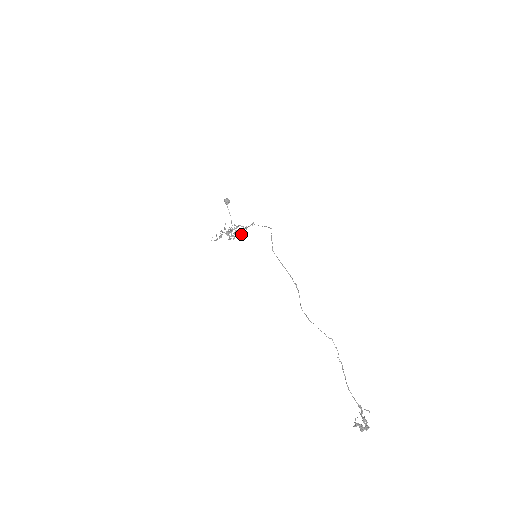
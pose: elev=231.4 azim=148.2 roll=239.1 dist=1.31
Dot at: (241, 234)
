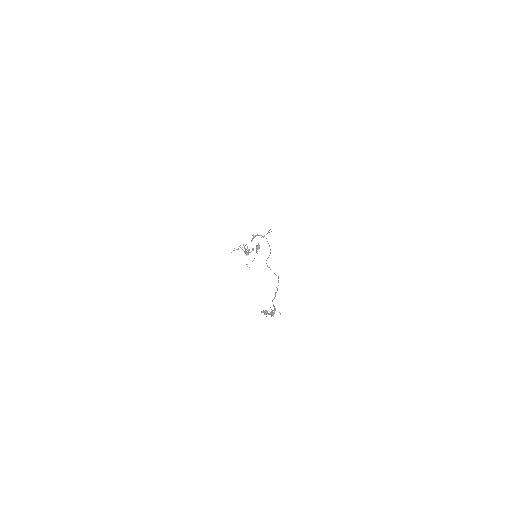
Dot at: occluded
